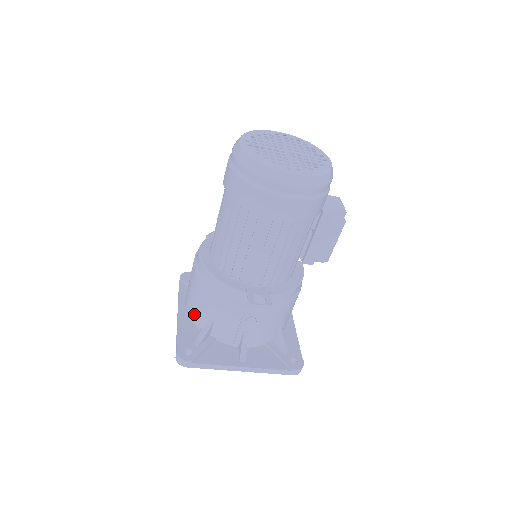
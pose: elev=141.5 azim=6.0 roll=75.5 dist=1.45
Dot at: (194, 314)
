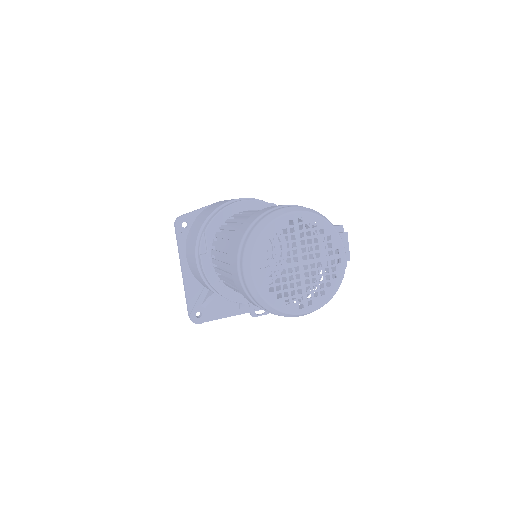
Dot at: (198, 280)
